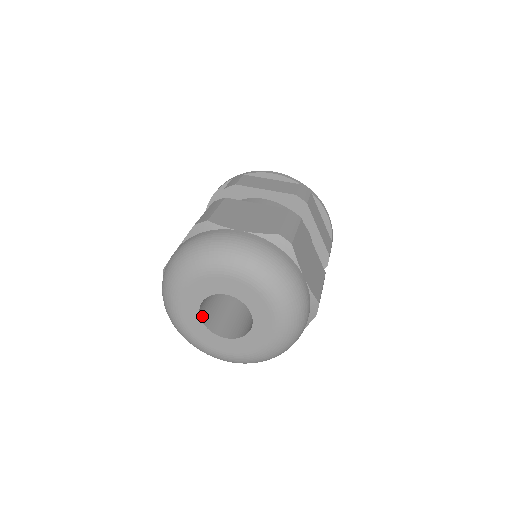
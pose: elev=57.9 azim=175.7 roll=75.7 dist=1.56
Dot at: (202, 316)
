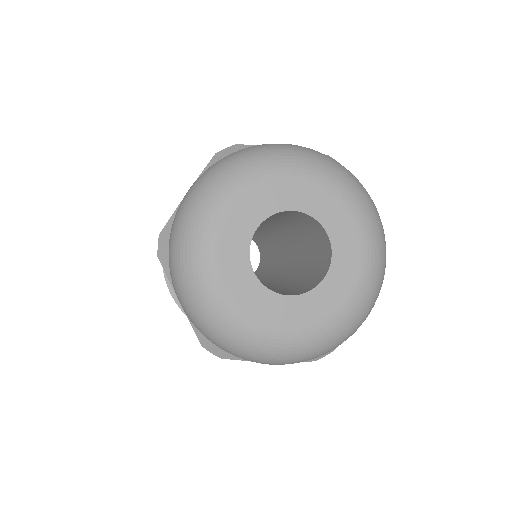
Dot at: (260, 223)
